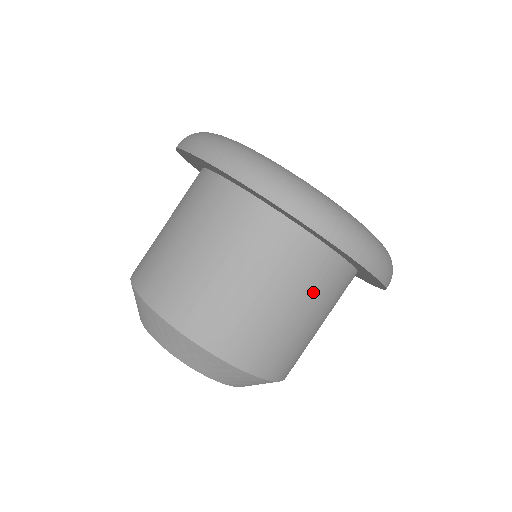
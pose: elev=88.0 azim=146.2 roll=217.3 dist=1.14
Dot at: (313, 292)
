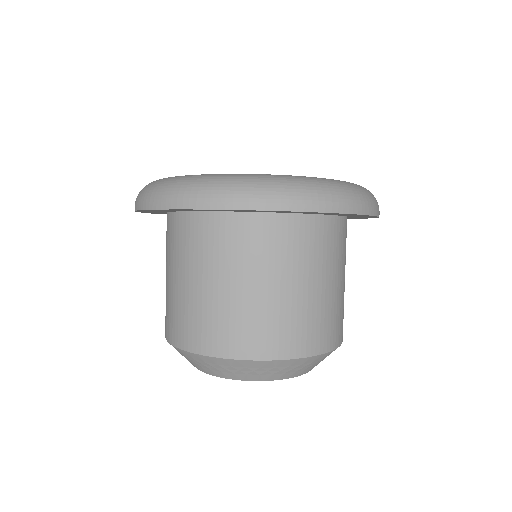
Dot at: occluded
